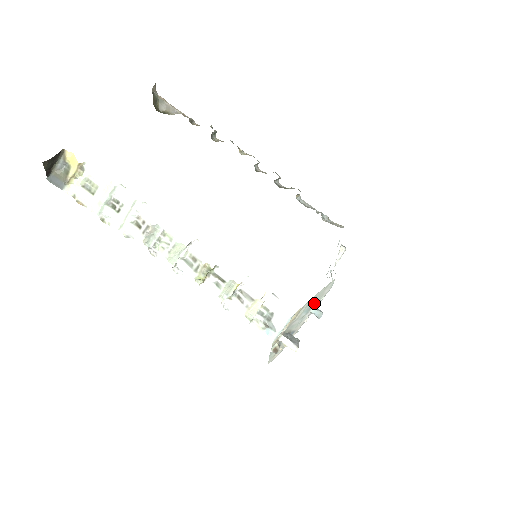
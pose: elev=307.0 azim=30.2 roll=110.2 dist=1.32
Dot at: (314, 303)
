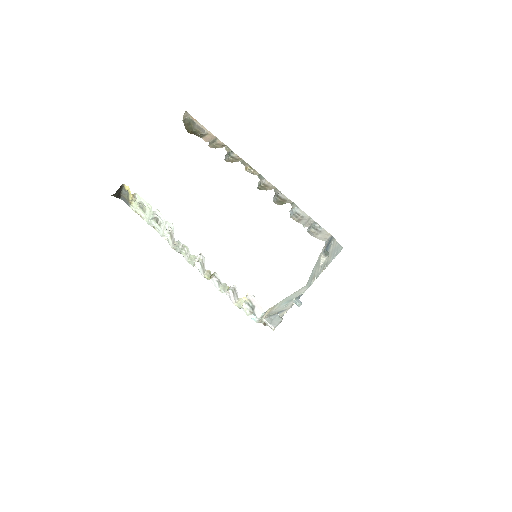
Dot at: (293, 298)
